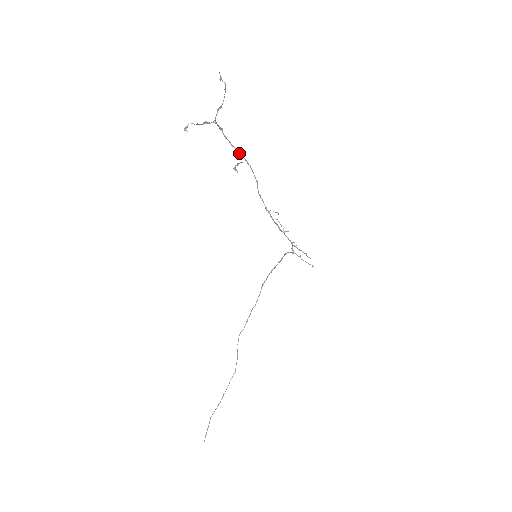
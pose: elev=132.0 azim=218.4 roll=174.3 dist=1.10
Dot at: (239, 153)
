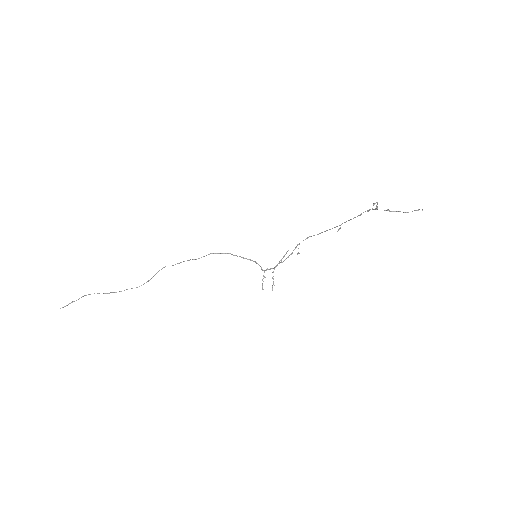
Dot at: occluded
